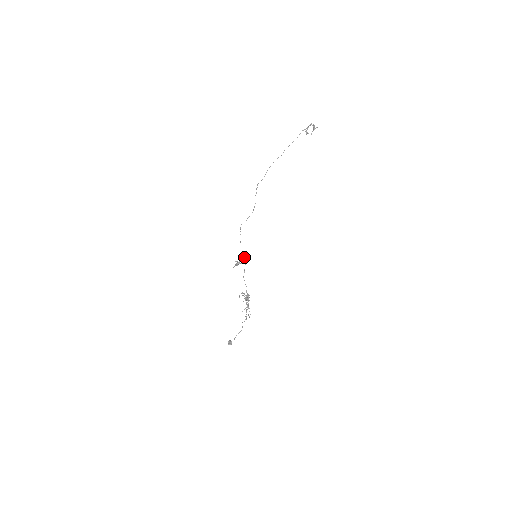
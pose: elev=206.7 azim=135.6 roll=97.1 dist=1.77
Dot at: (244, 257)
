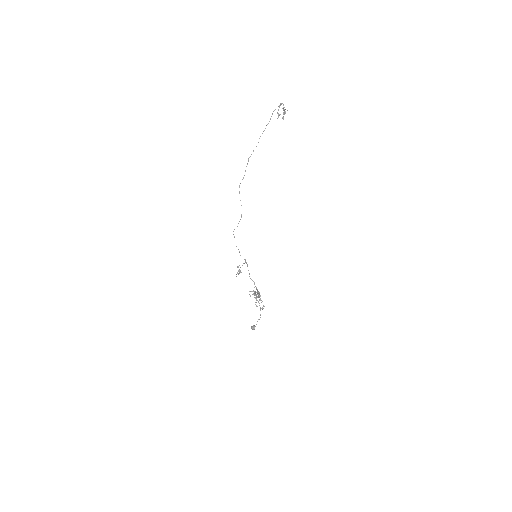
Dot at: (245, 260)
